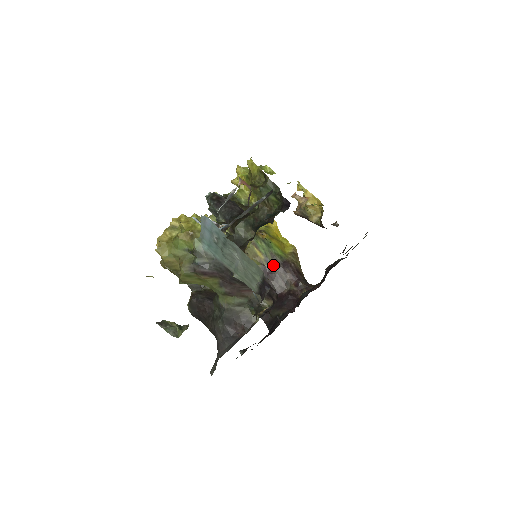
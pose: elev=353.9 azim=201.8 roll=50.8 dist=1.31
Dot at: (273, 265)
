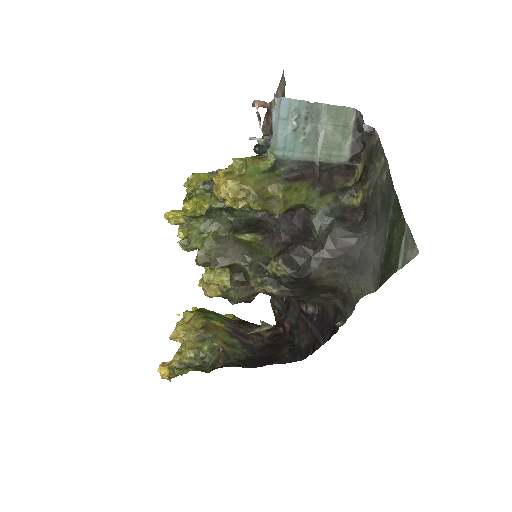
Dot at: (236, 328)
